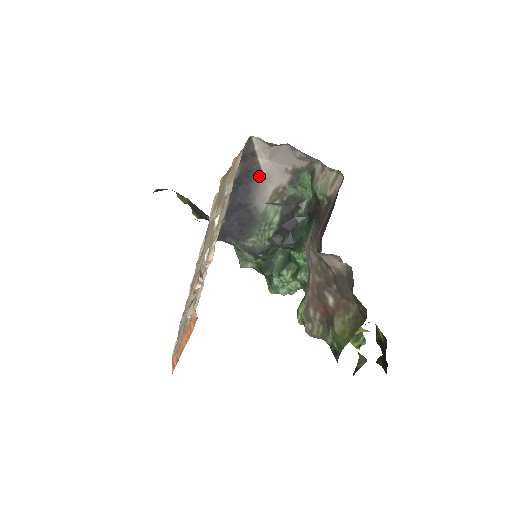
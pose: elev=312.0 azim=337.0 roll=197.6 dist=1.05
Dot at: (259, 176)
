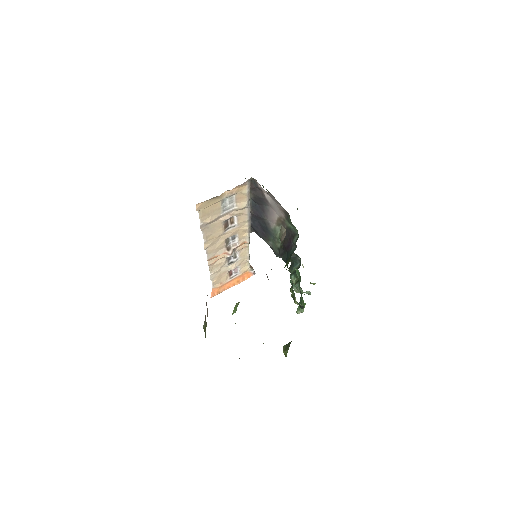
Dot at: (268, 204)
